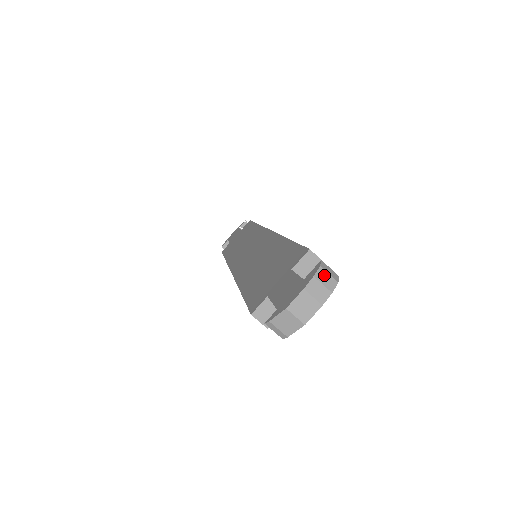
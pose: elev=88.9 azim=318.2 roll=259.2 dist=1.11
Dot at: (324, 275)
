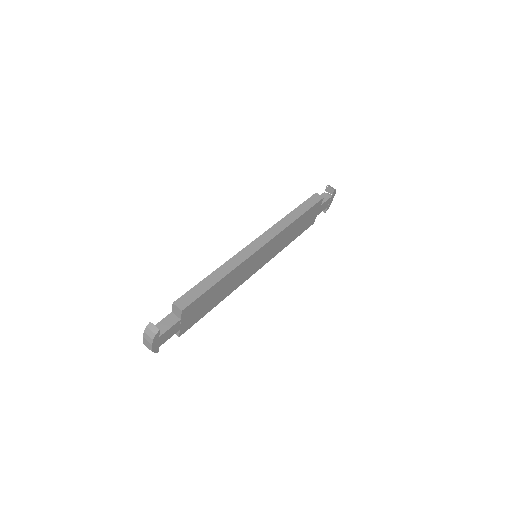
Dot at: (149, 331)
